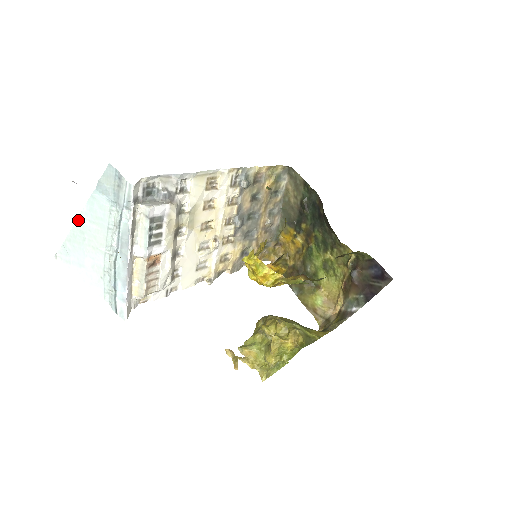
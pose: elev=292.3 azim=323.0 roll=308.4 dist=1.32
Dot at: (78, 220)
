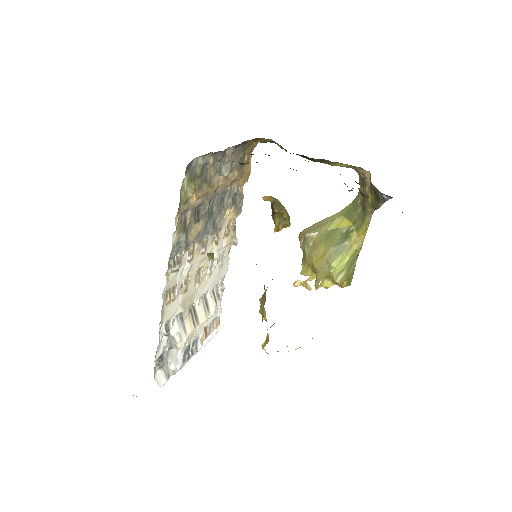
Dot at: occluded
